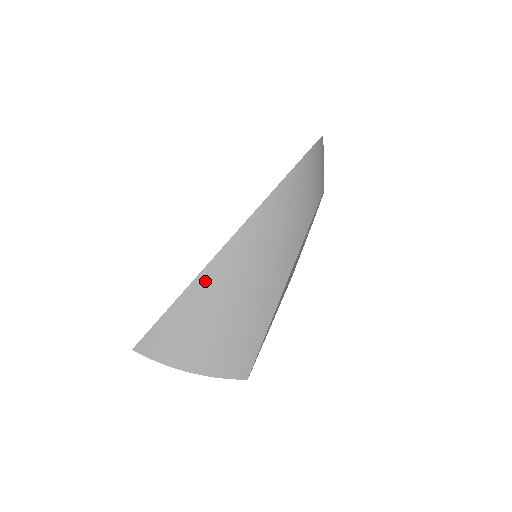
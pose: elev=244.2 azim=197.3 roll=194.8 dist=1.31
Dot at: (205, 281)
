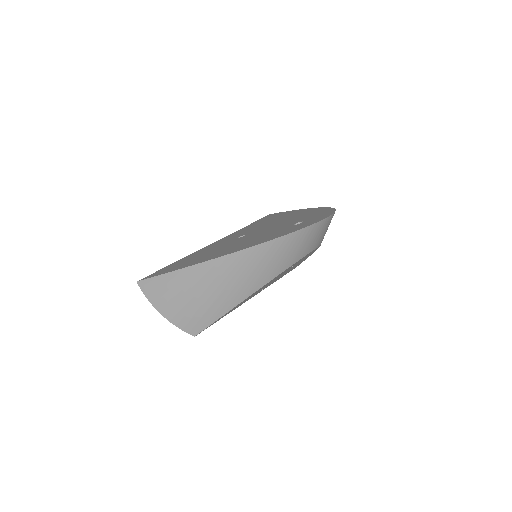
Dot at: (193, 272)
